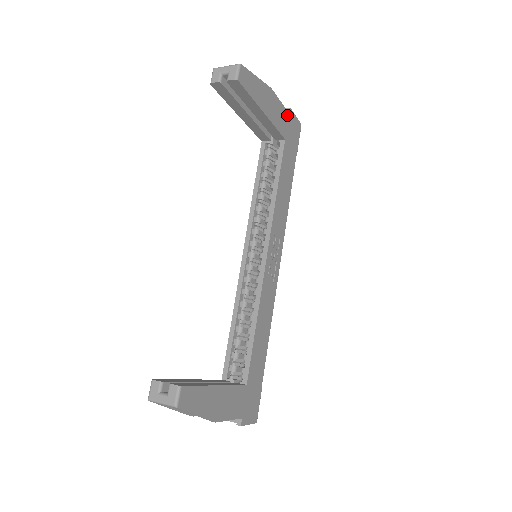
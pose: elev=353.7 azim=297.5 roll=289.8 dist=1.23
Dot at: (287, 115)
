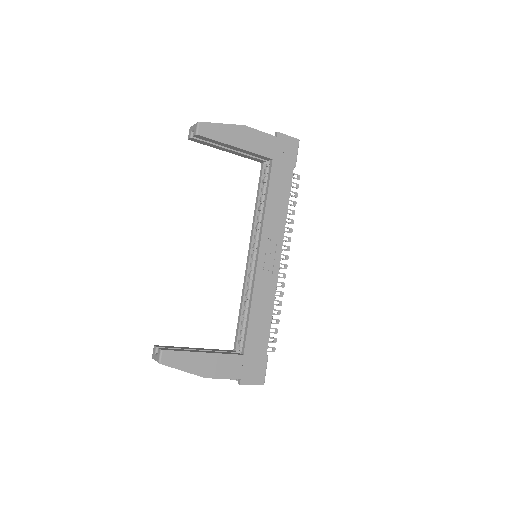
Dot at: (273, 139)
